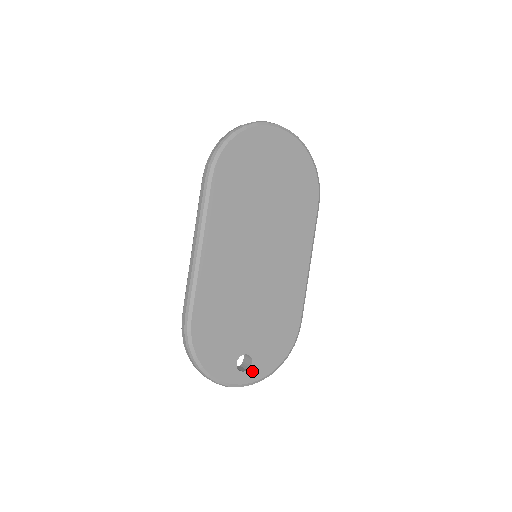
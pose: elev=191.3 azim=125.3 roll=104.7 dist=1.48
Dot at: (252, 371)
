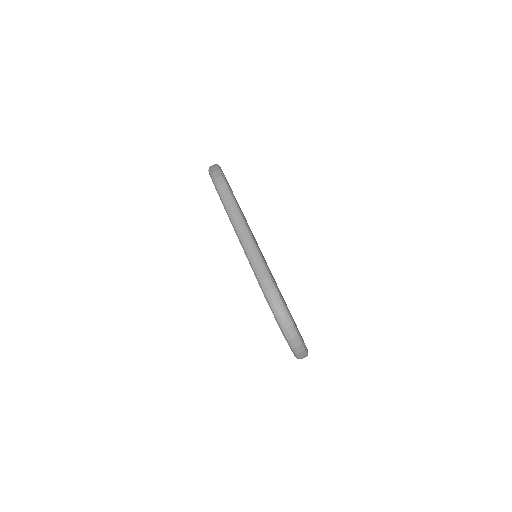
Dot at: occluded
